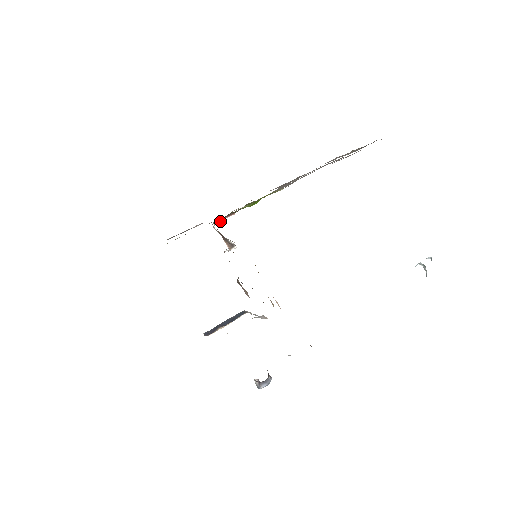
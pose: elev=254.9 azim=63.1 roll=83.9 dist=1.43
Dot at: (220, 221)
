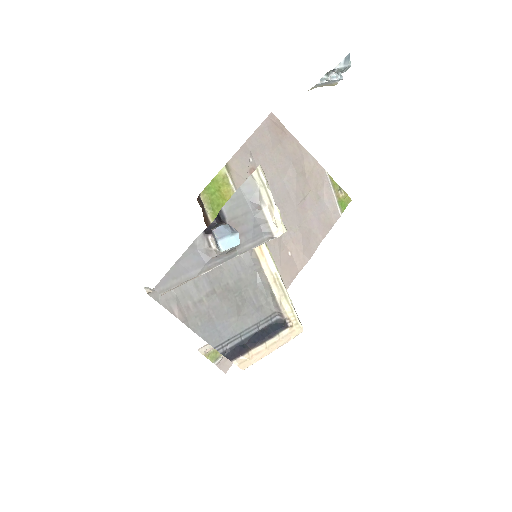
Dot at: occluded
